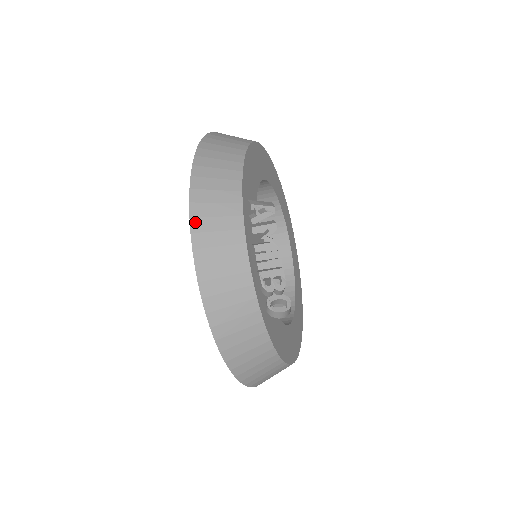
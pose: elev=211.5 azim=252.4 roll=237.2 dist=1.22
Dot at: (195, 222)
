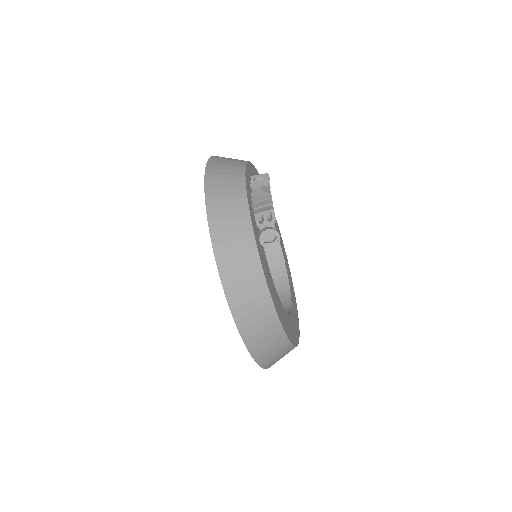
Dot at: (209, 169)
